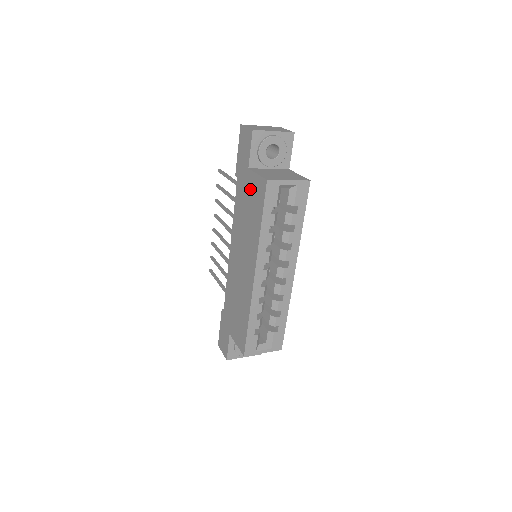
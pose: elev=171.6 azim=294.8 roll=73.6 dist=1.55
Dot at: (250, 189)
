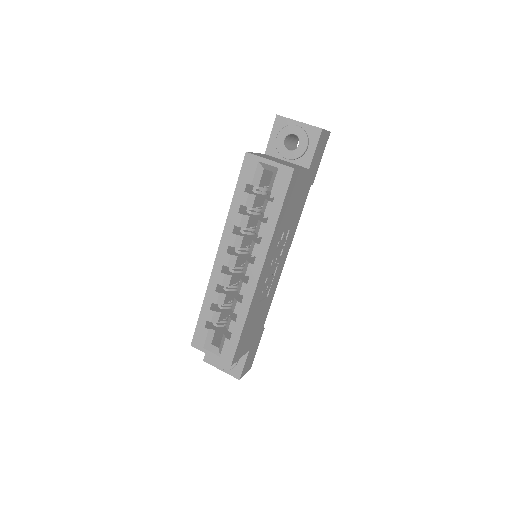
Dot at: occluded
